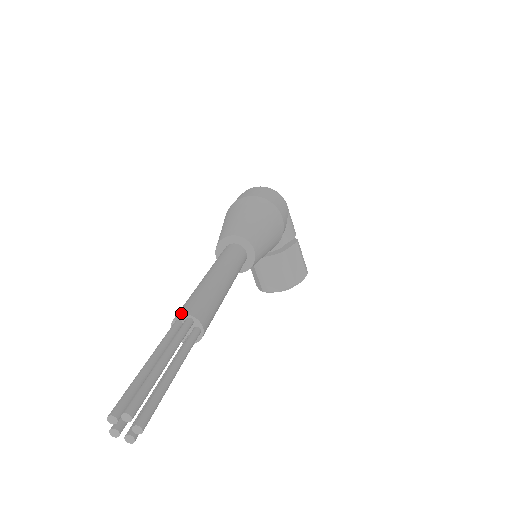
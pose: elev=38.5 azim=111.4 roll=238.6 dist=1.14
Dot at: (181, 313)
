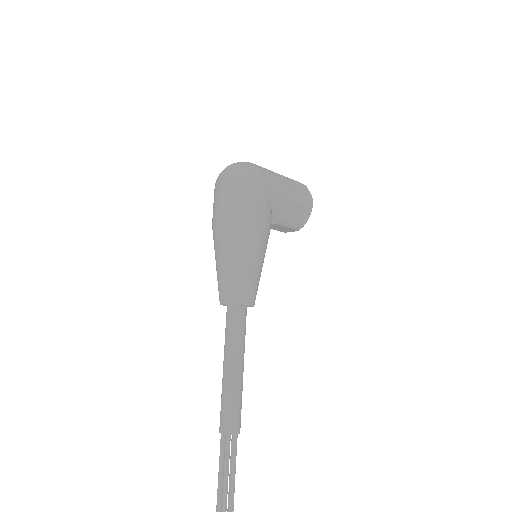
Dot at: (221, 432)
